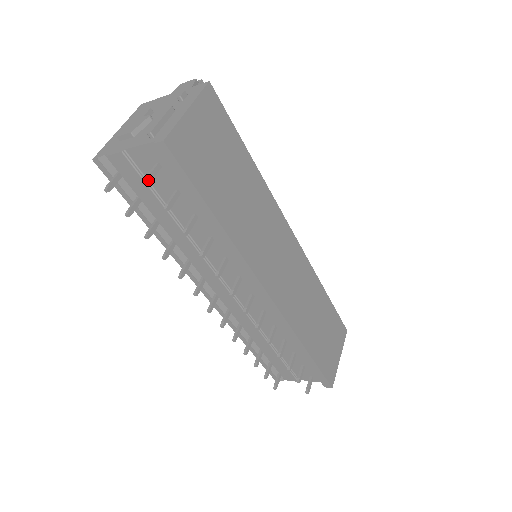
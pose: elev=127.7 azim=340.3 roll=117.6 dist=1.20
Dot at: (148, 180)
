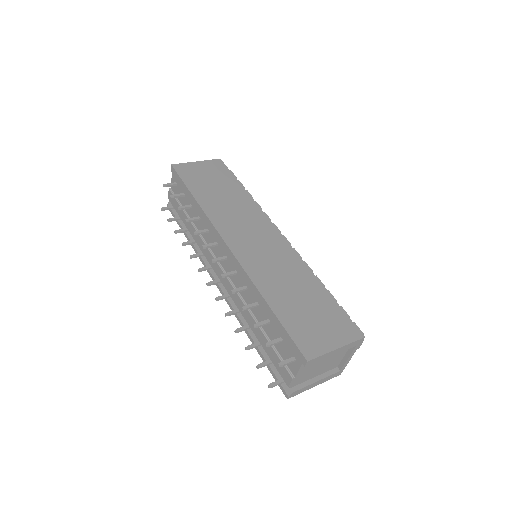
Dot at: (165, 185)
